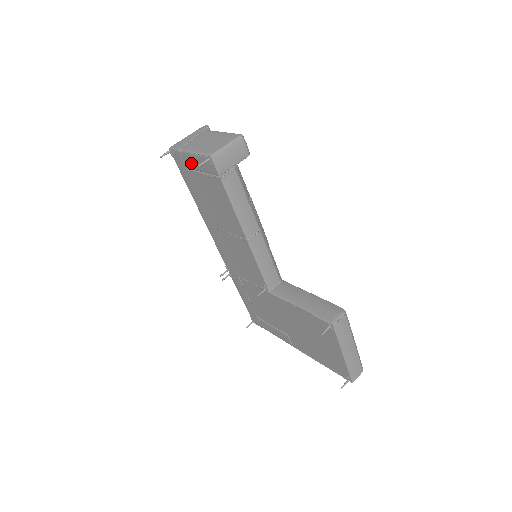
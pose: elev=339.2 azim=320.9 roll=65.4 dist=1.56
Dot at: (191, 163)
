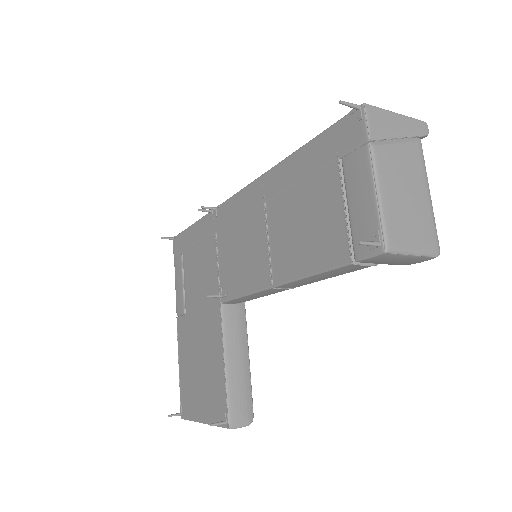
Dot at: (355, 176)
